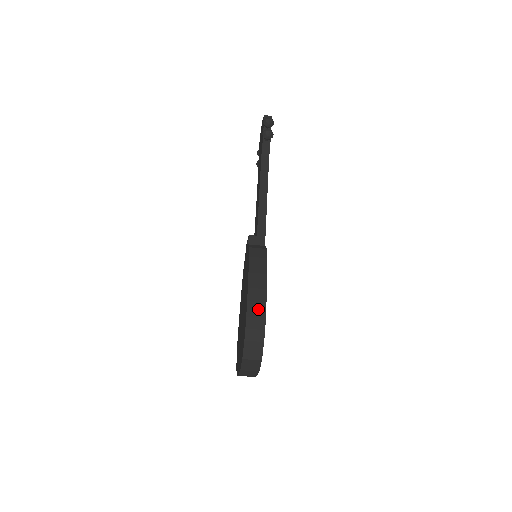
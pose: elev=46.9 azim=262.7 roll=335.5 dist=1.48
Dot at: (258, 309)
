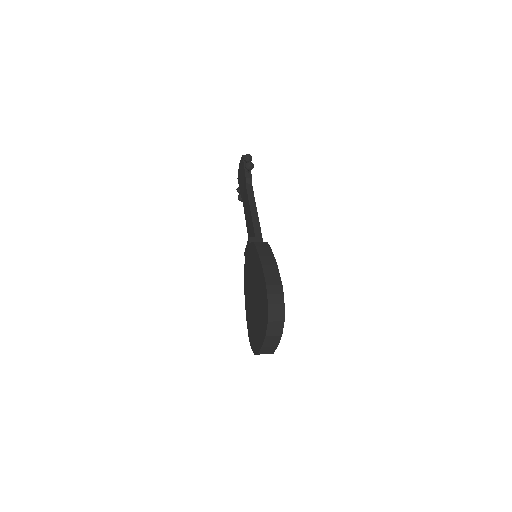
Dot at: (274, 279)
